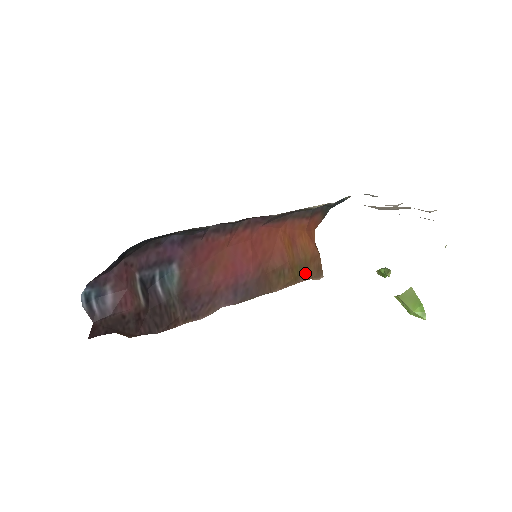
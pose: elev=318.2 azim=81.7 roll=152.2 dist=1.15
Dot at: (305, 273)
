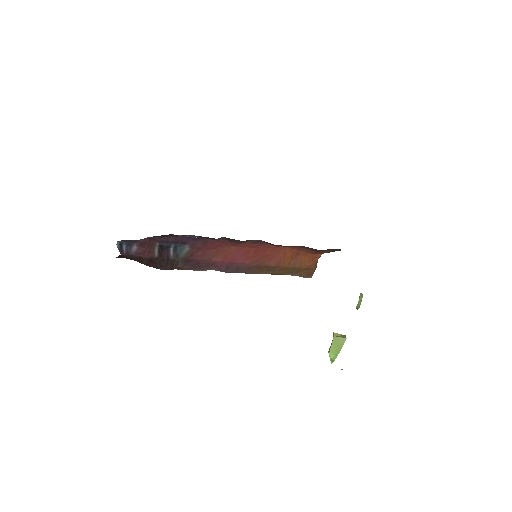
Dot at: (295, 273)
